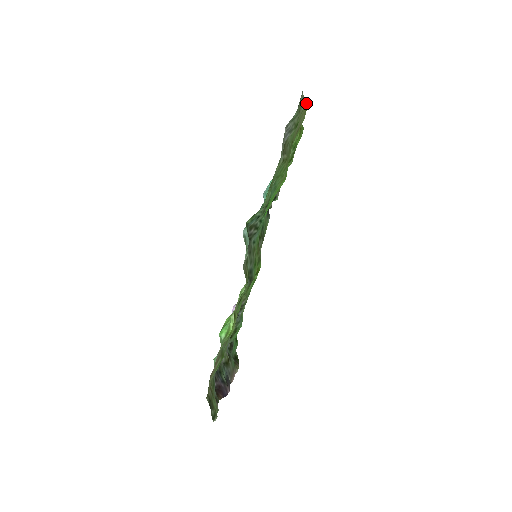
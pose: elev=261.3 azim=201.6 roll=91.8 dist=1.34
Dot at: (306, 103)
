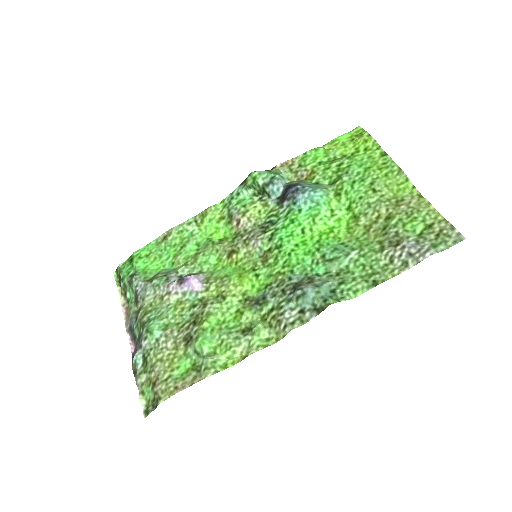
Dot at: occluded
